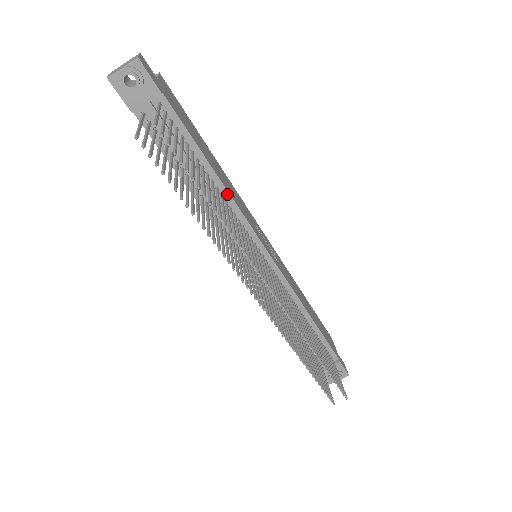
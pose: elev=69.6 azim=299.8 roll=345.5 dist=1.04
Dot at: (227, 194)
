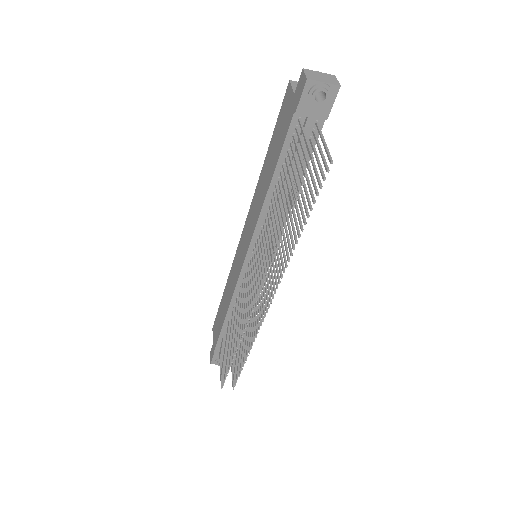
Dot at: occluded
